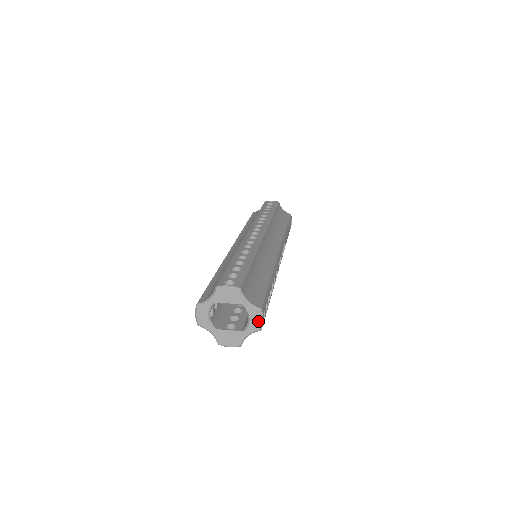
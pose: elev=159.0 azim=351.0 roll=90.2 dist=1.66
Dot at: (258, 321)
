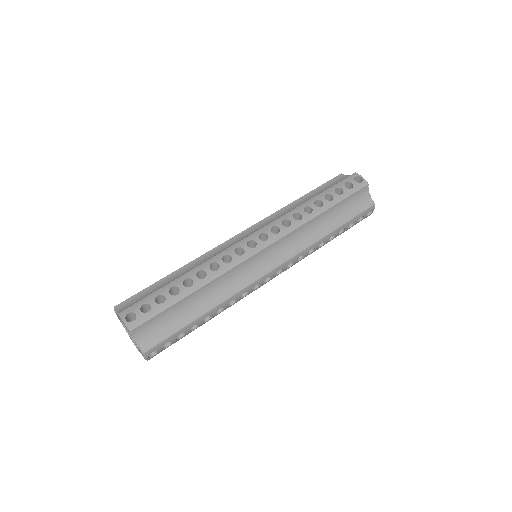
Dot at: (143, 356)
